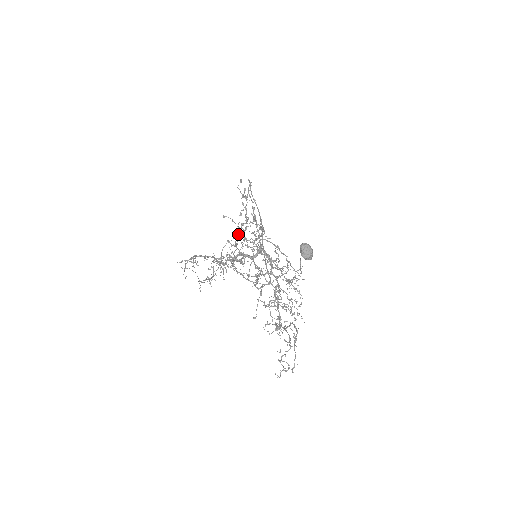
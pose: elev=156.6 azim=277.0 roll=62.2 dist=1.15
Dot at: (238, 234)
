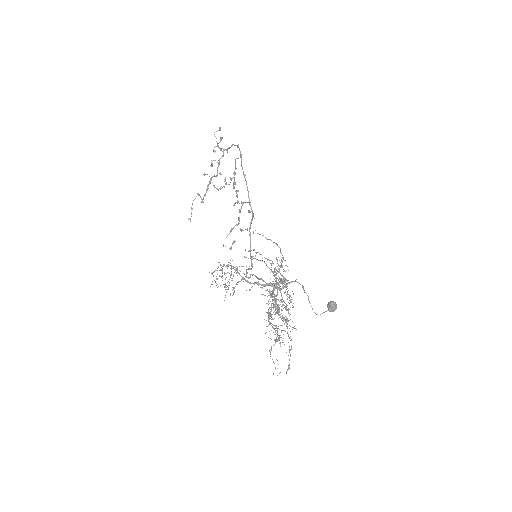
Dot at: occluded
